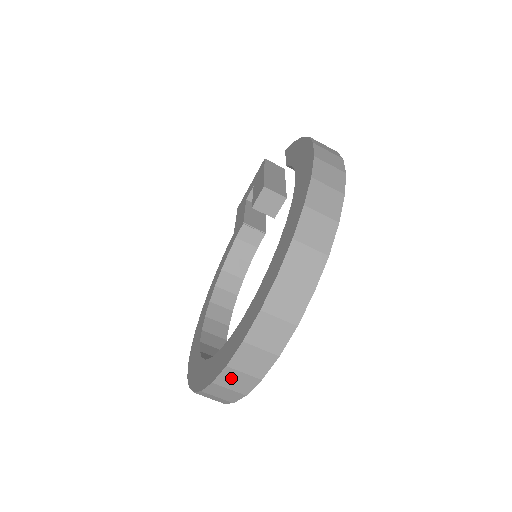
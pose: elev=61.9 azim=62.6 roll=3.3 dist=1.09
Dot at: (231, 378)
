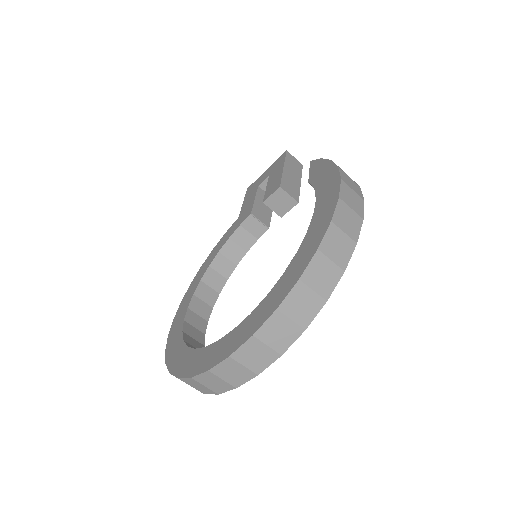
Dot at: (209, 379)
